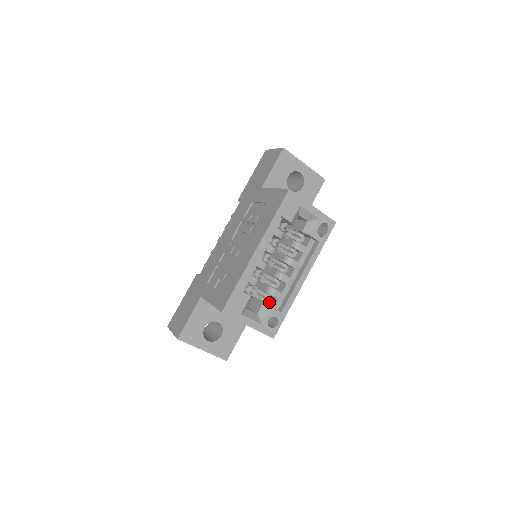
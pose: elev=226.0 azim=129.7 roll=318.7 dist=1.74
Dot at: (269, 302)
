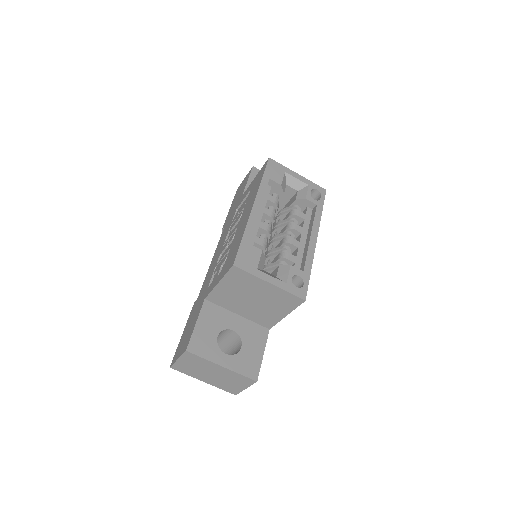
Dot at: occluded
